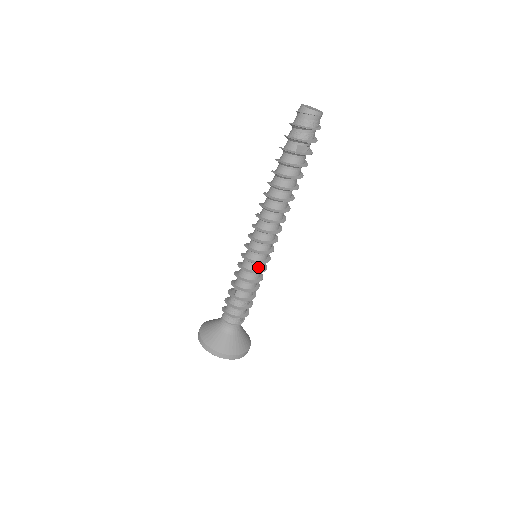
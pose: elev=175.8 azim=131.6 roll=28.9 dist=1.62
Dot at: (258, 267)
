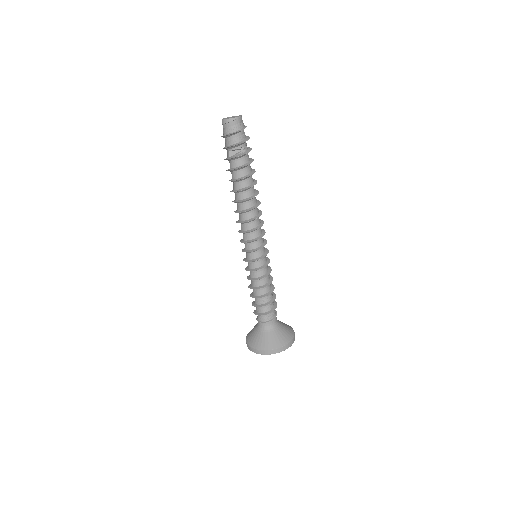
Dot at: (254, 265)
